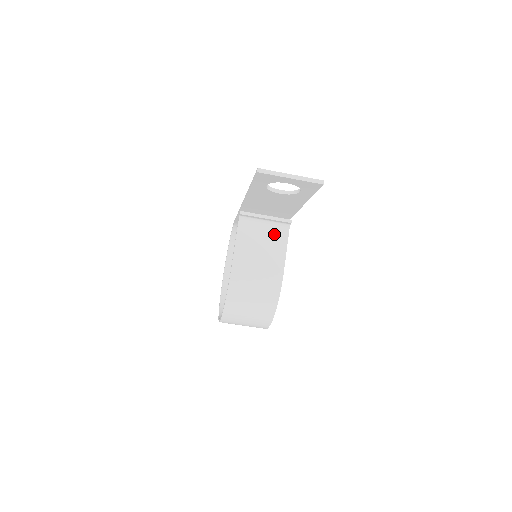
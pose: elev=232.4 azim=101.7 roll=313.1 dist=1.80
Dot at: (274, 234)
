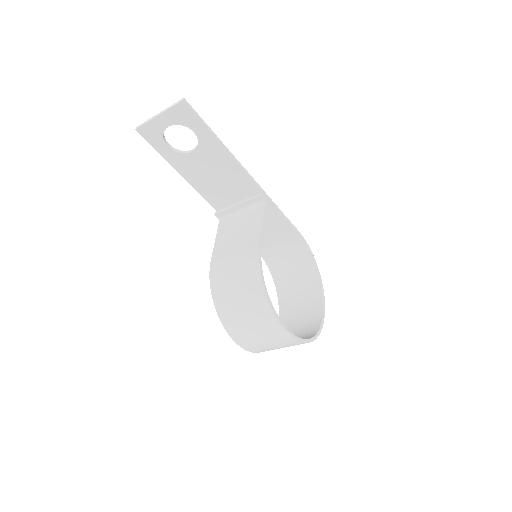
Dot at: (250, 217)
